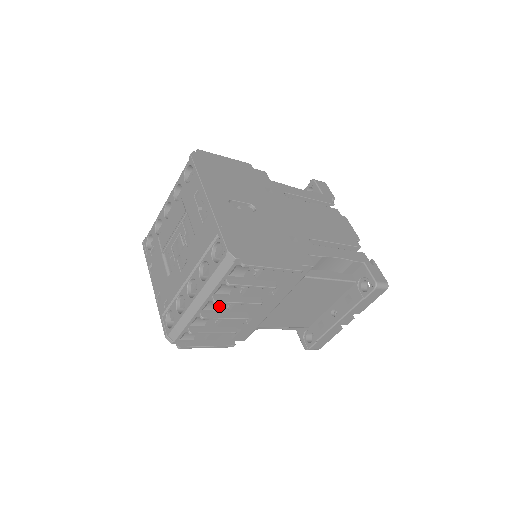
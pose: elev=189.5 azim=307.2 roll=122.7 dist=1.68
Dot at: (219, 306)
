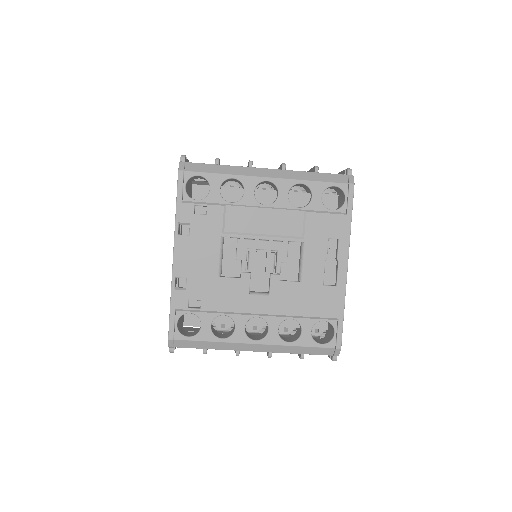
Dot at: occluded
